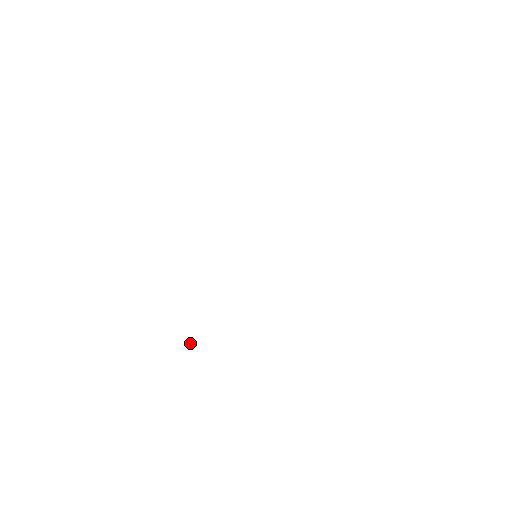
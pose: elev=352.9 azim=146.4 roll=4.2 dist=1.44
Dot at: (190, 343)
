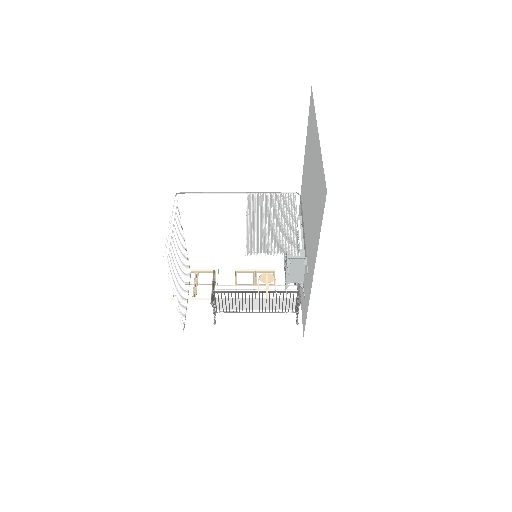
Dot at: occluded
